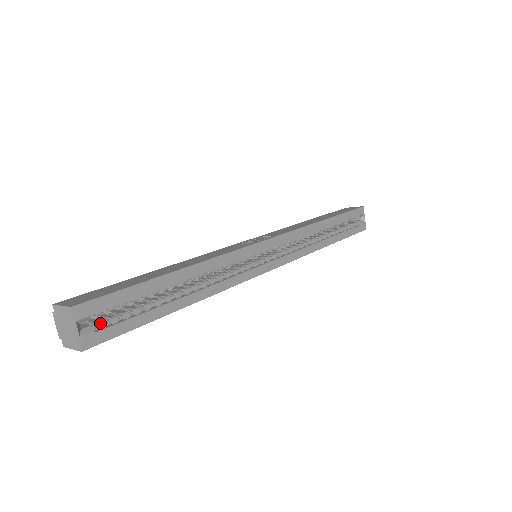
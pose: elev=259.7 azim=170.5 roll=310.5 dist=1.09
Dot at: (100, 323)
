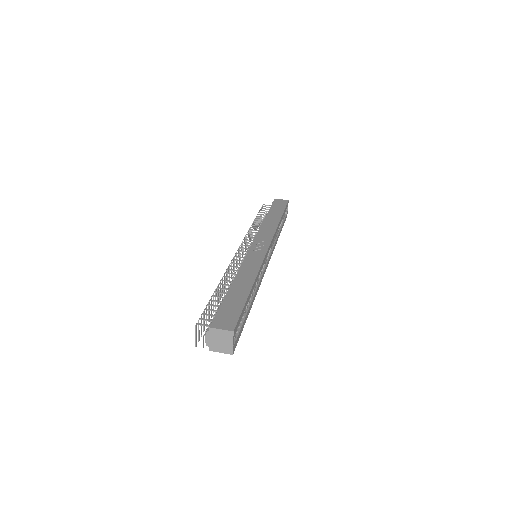
Dot at: (235, 334)
